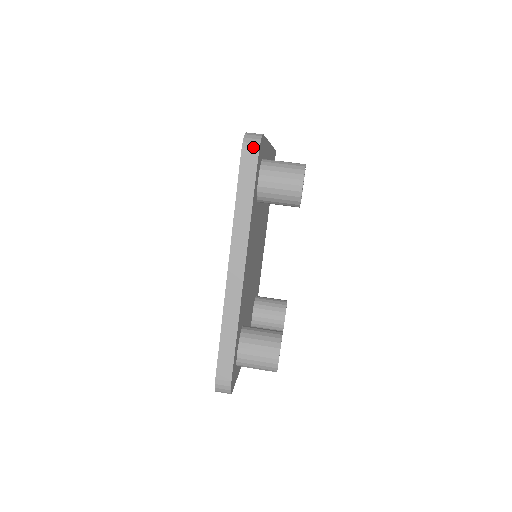
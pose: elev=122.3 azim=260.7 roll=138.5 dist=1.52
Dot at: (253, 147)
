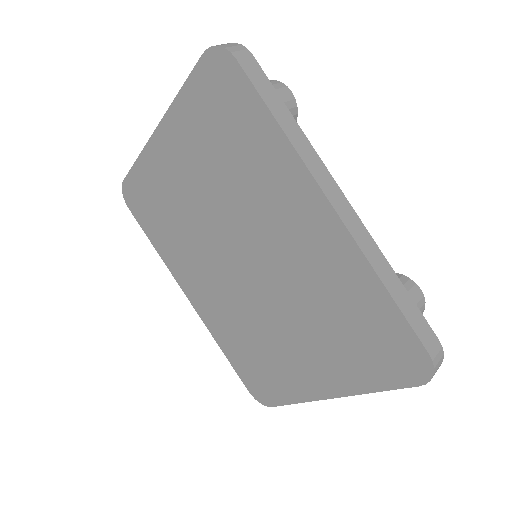
Dot at: (240, 48)
